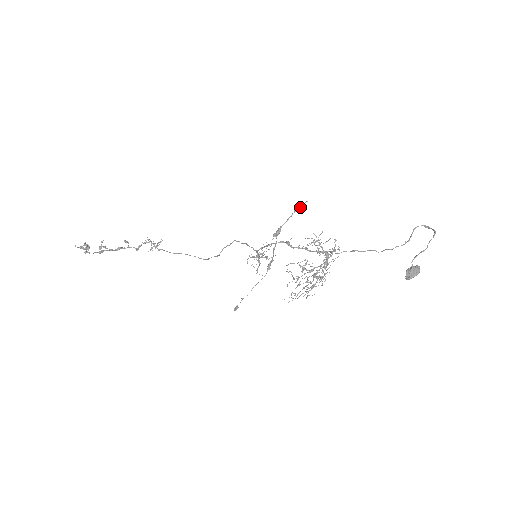
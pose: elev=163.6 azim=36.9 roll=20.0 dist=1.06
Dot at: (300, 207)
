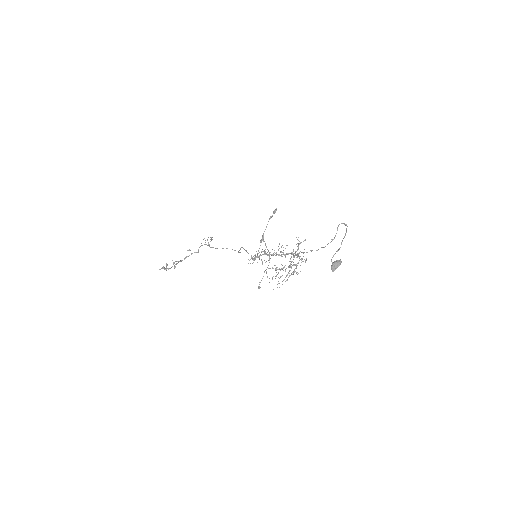
Dot at: (273, 213)
